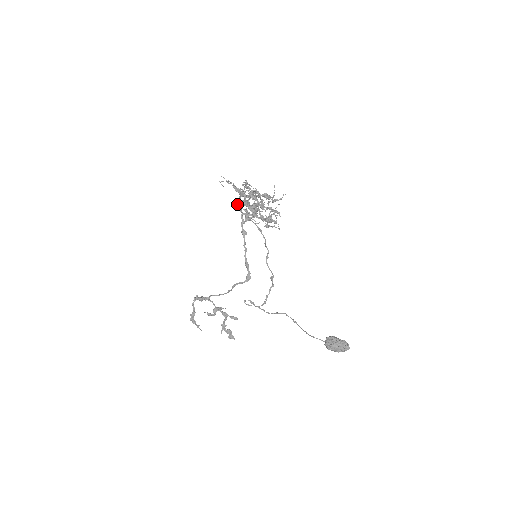
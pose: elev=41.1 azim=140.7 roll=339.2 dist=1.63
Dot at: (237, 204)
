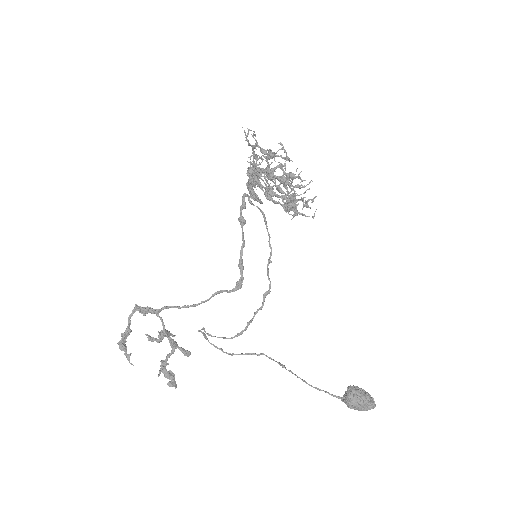
Dot at: (252, 173)
